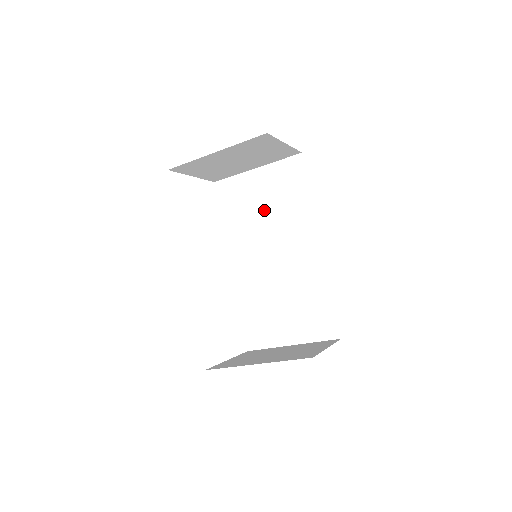
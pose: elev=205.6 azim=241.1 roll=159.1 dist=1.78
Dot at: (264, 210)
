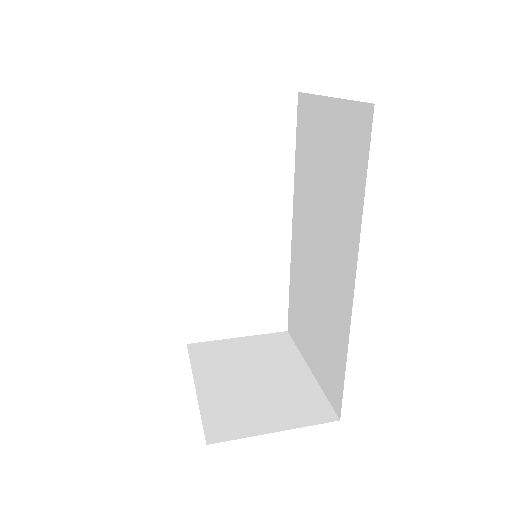
Dot at: (323, 176)
